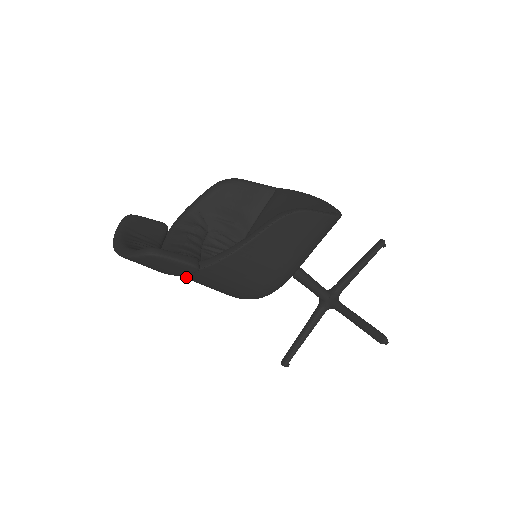
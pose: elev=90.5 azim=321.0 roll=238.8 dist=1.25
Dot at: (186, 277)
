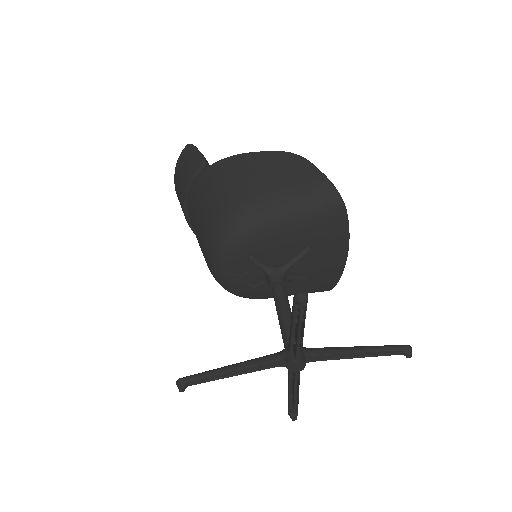
Dot at: (193, 198)
